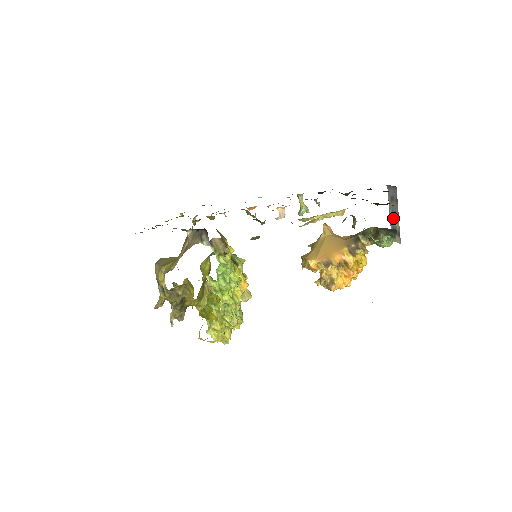
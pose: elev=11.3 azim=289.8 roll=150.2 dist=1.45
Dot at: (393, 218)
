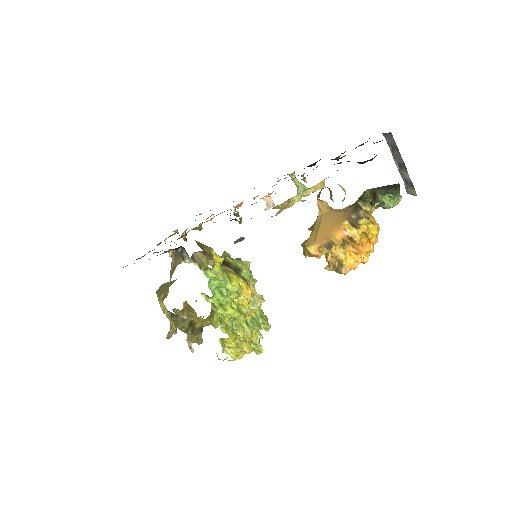
Dot at: (401, 169)
